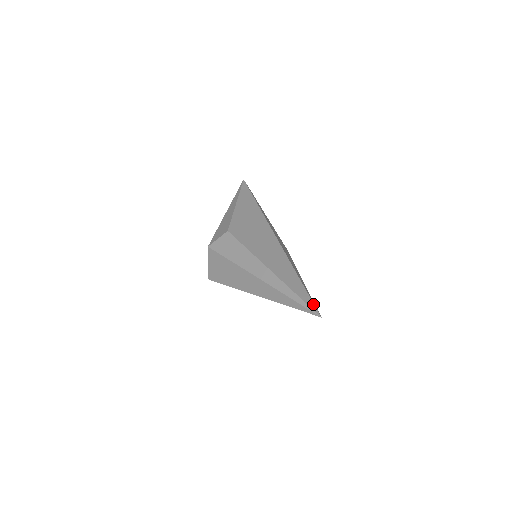
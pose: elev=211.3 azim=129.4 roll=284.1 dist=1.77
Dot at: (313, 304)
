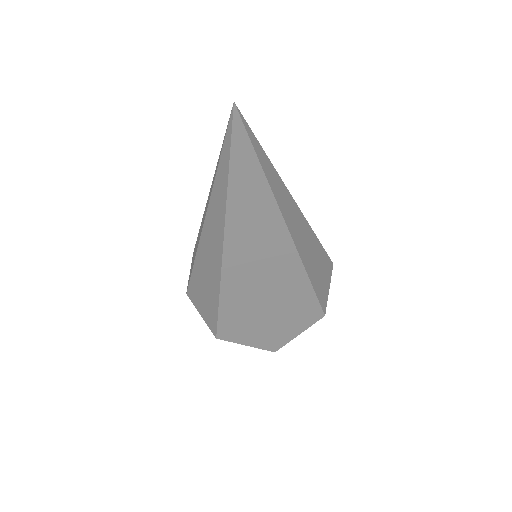
Dot at: occluded
